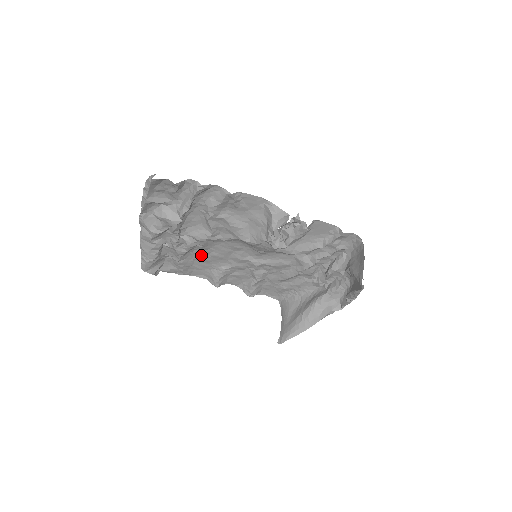
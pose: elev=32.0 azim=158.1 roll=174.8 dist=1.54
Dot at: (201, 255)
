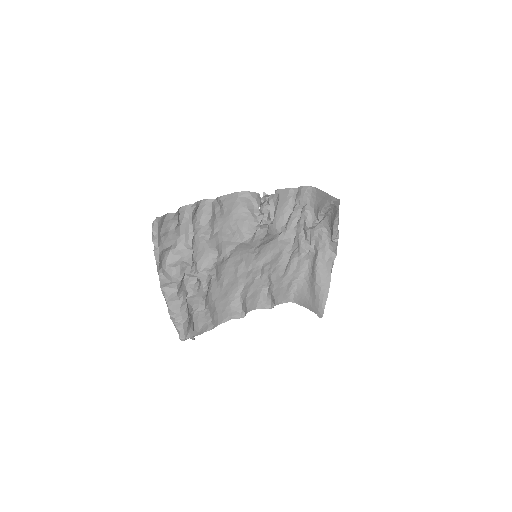
Dot at: (217, 291)
